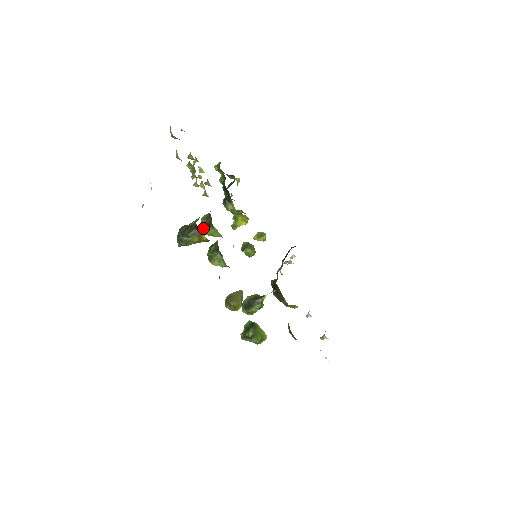
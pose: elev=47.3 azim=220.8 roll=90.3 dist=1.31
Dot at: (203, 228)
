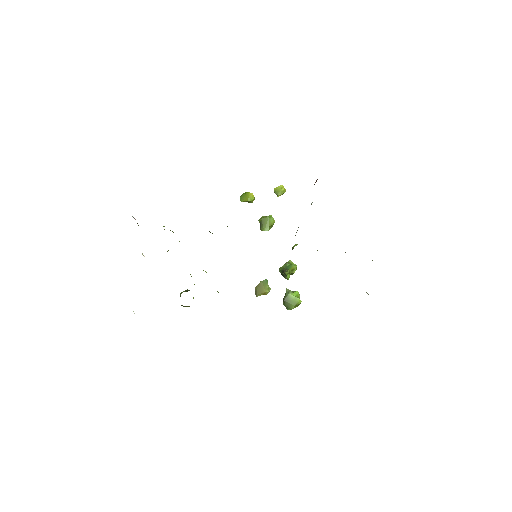
Dot at: occluded
